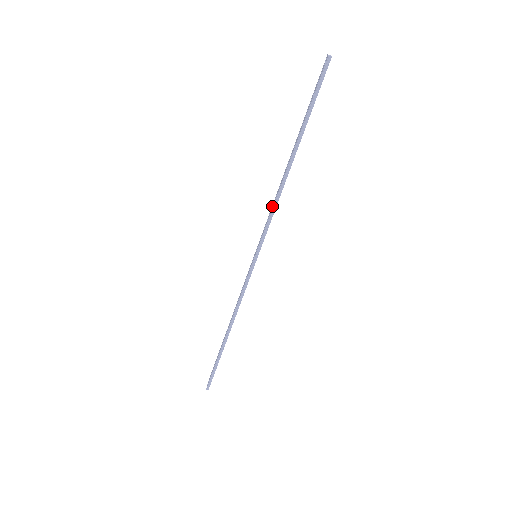
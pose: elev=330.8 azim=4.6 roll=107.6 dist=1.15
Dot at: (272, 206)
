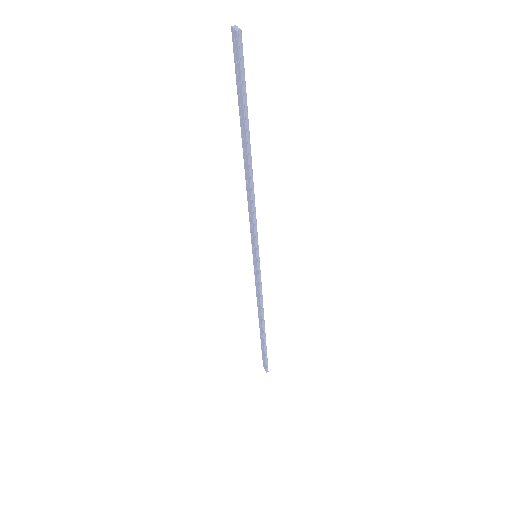
Dot at: (249, 207)
